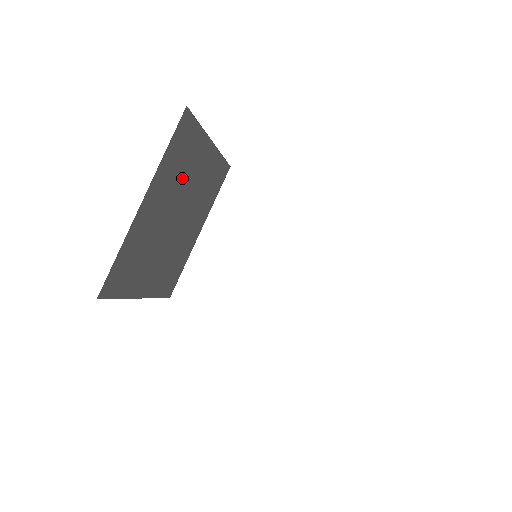
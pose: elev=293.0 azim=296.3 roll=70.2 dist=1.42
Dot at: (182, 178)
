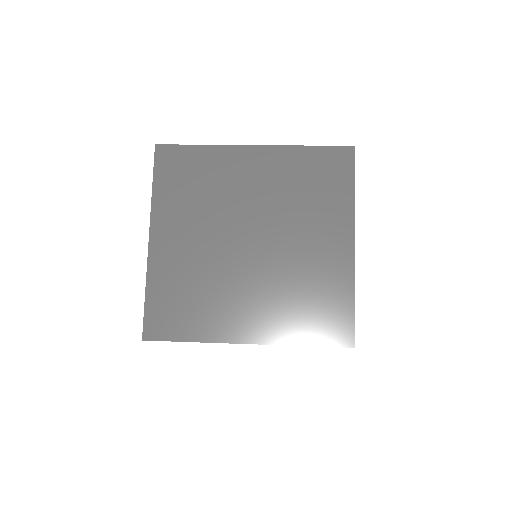
Dot at: occluded
